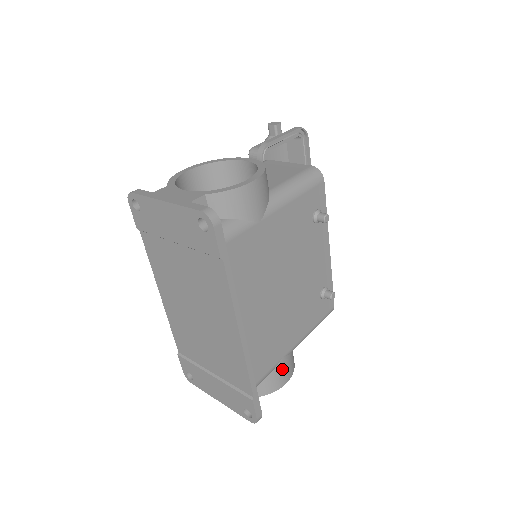
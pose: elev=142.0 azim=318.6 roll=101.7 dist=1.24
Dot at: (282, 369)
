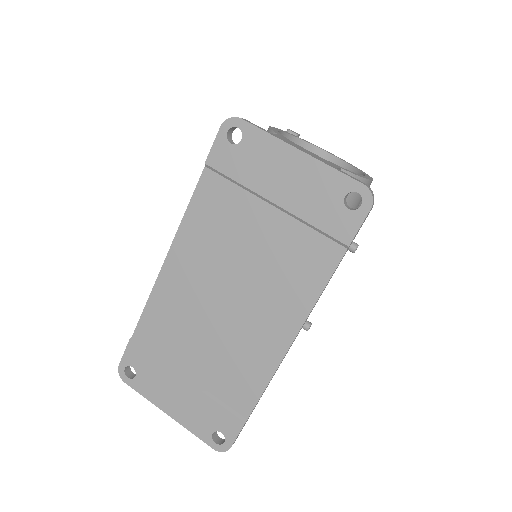
Dot at: occluded
